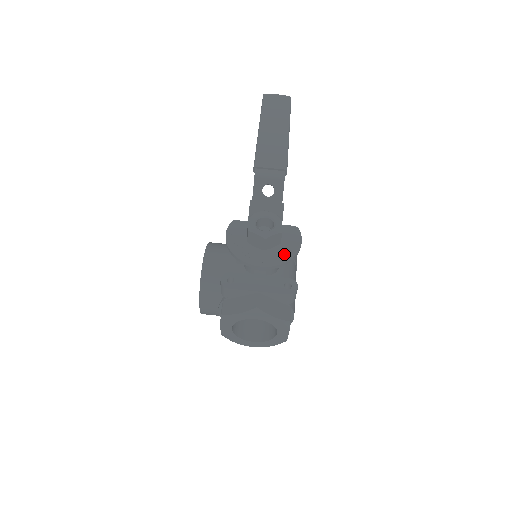
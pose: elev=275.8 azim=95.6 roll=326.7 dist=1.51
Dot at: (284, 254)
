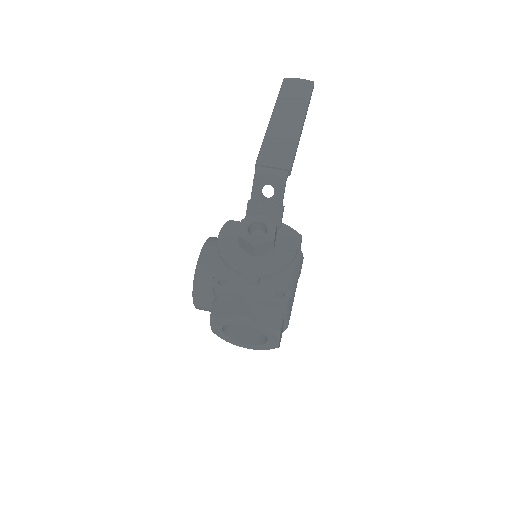
Dot at: (275, 263)
